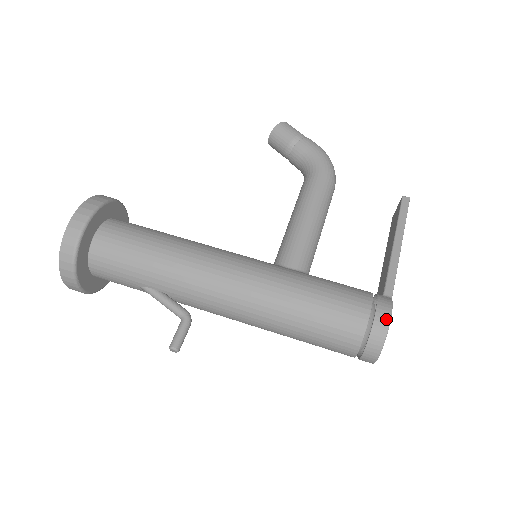
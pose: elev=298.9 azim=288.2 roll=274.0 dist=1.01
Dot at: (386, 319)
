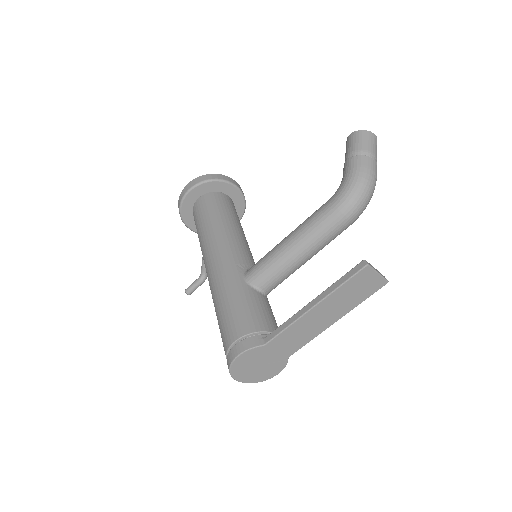
Dot at: (235, 355)
